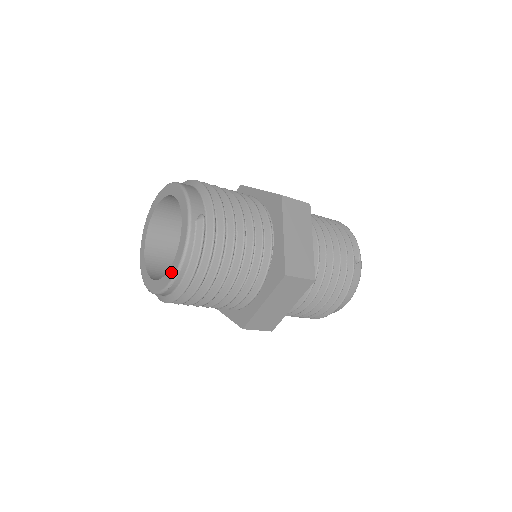
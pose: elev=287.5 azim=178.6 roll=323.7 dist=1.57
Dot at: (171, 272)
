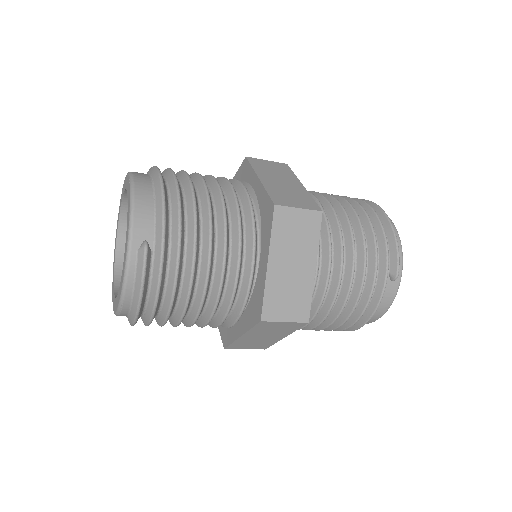
Dot at: (117, 301)
